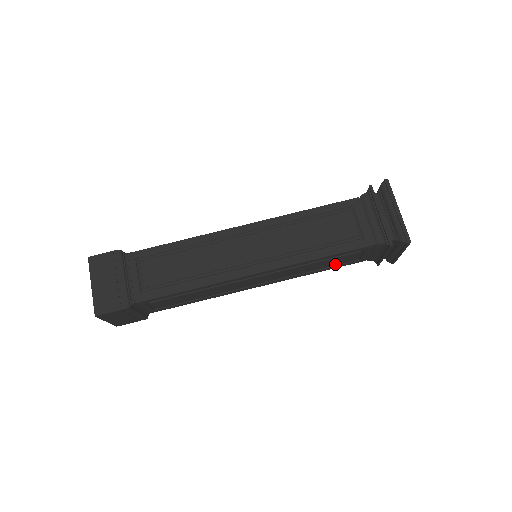
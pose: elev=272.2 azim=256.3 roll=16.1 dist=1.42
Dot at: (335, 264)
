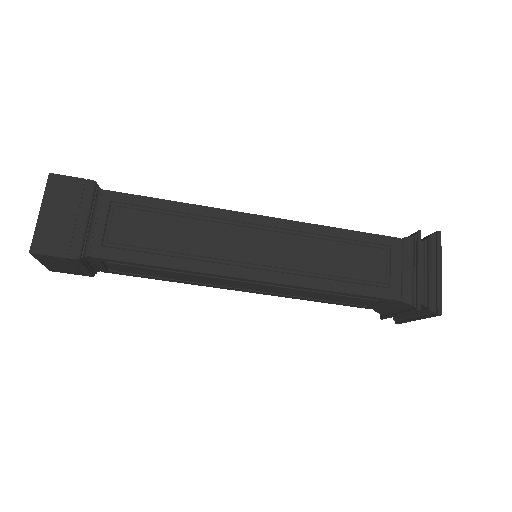
Dot at: (340, 301)
